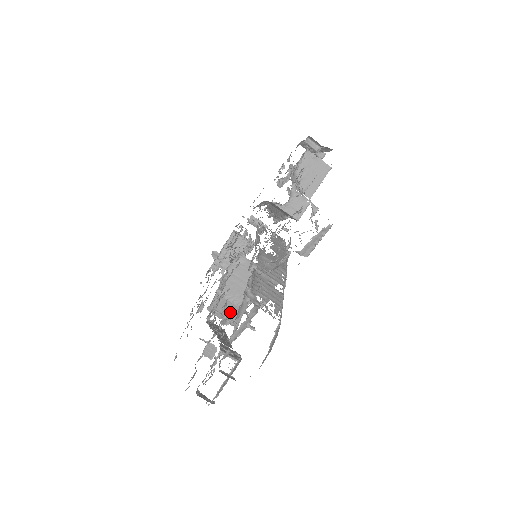
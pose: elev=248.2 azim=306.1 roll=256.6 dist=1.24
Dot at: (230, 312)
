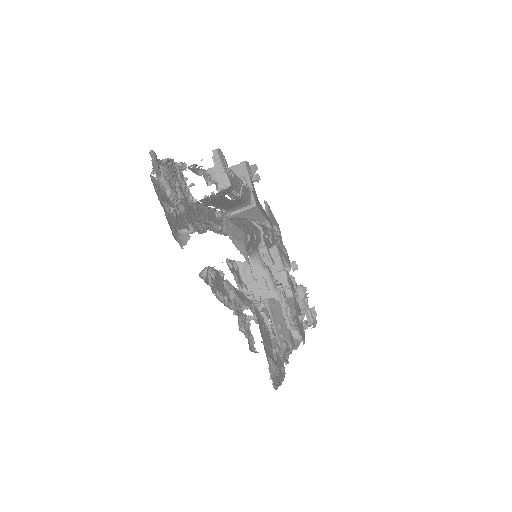
Dot at: occluded
